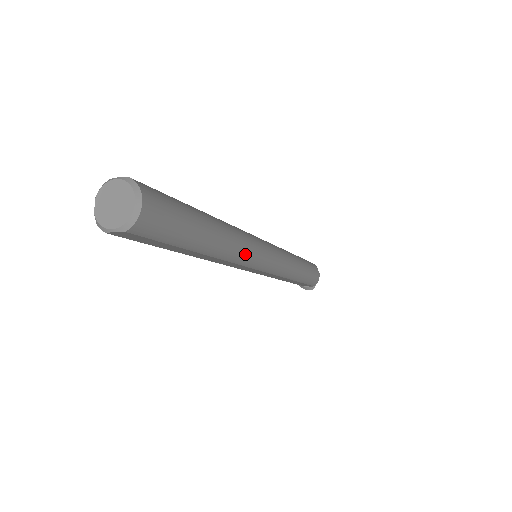
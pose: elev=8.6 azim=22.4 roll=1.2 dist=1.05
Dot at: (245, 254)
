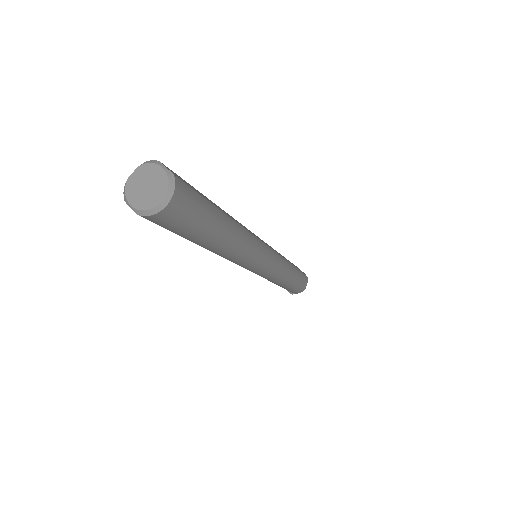
Dot at: (241, 260)
